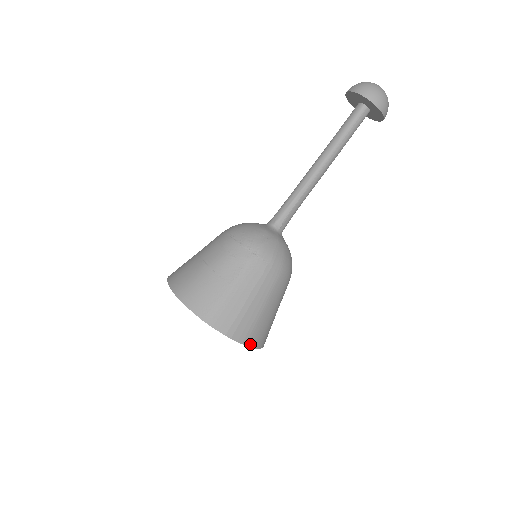
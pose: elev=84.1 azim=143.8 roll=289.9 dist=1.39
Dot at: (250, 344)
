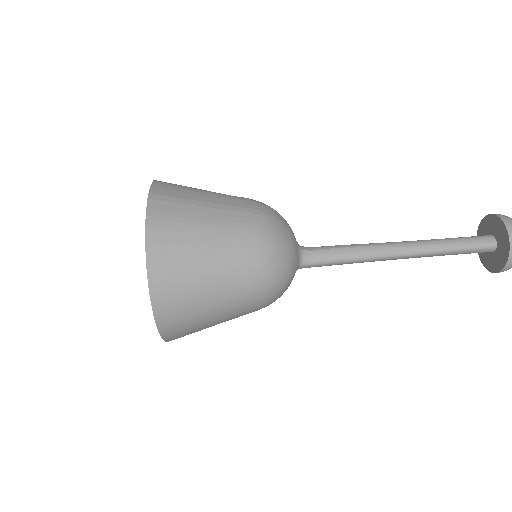
Dot at: (150, 229)
